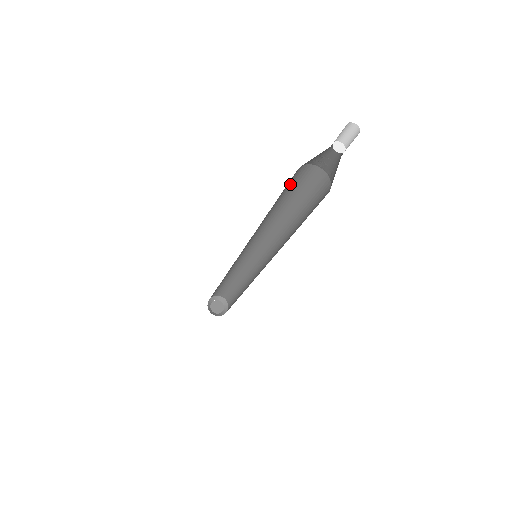
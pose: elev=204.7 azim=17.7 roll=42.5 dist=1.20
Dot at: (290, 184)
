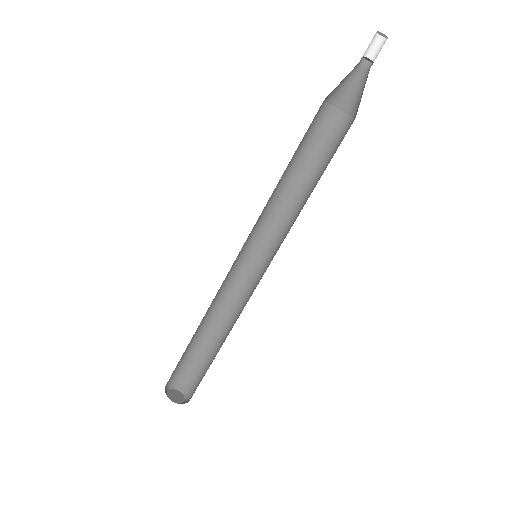
Dot at: (313, 135)
